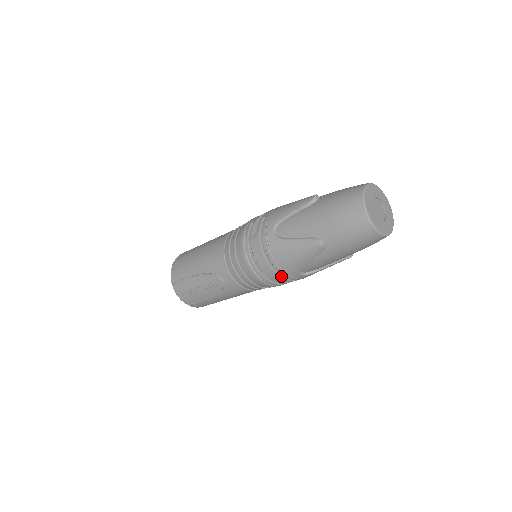
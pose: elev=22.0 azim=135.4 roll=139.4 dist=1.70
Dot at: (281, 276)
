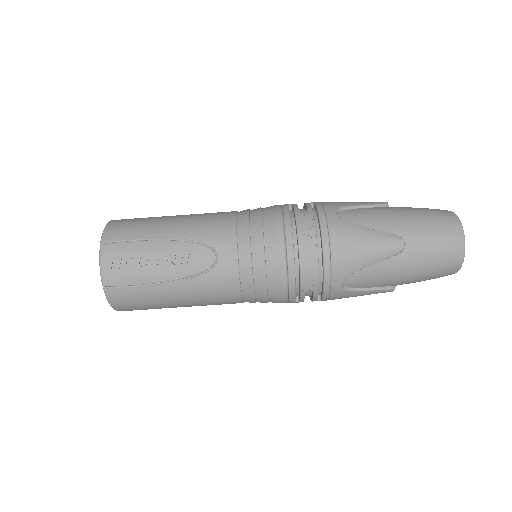
Dot at: (319, 274)
